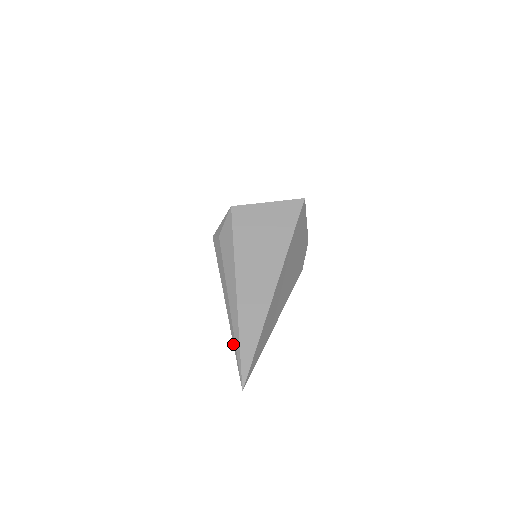
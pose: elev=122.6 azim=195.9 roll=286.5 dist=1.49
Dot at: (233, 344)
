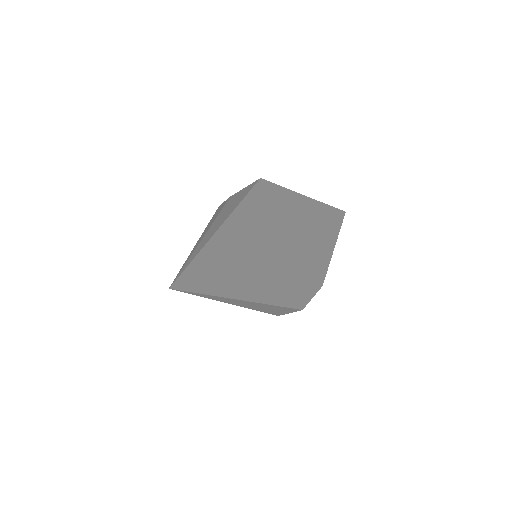
Dot at: (188, 256)
